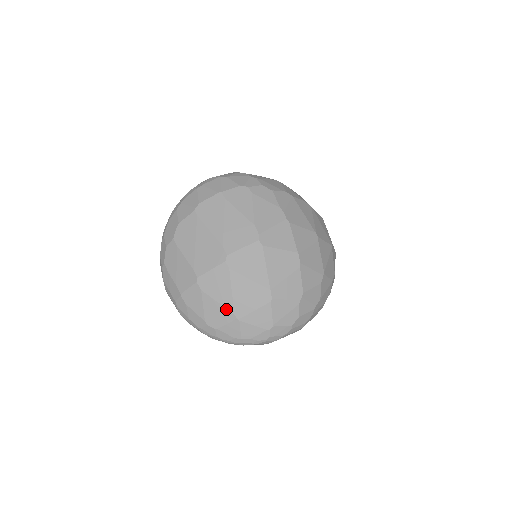
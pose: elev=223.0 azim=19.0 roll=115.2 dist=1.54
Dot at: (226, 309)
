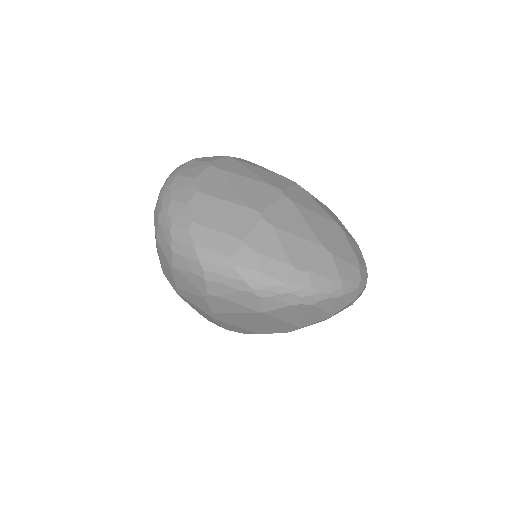
Dot at: (311, 242)
